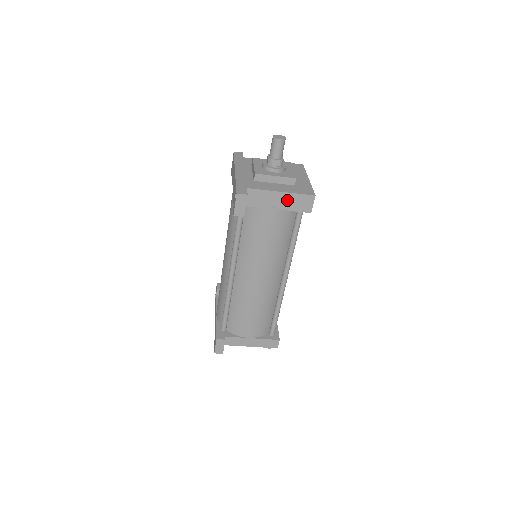
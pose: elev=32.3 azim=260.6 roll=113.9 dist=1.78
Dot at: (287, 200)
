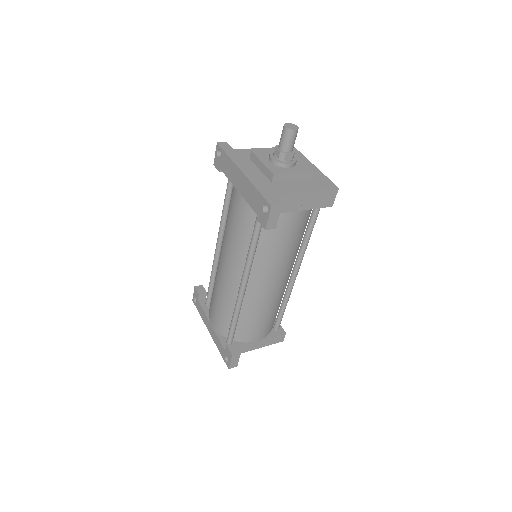
Dot at: (312, 199)
